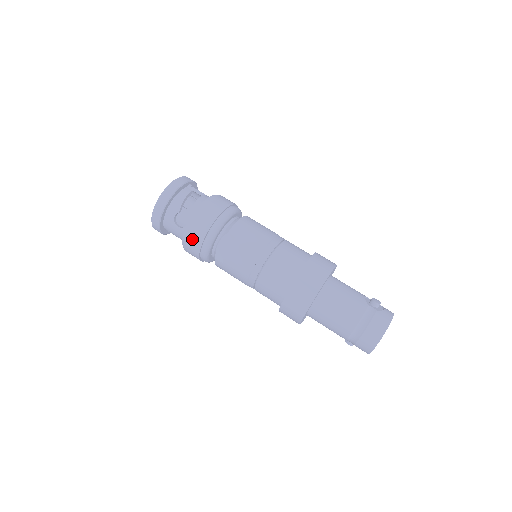
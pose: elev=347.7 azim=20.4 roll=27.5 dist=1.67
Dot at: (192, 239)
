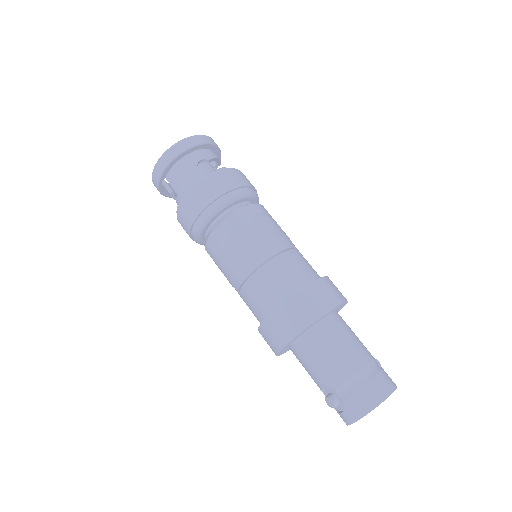
Dot at: (216, 183)
